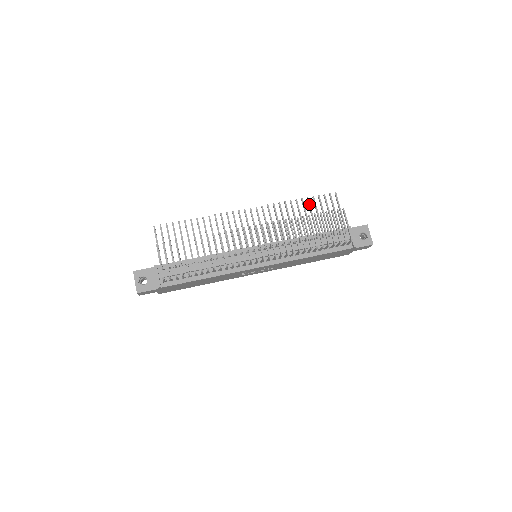
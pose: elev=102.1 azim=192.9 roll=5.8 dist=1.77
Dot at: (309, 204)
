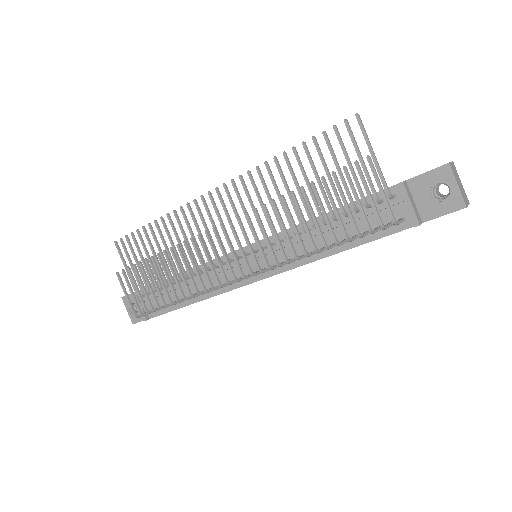
Dot at: (307, 156)
